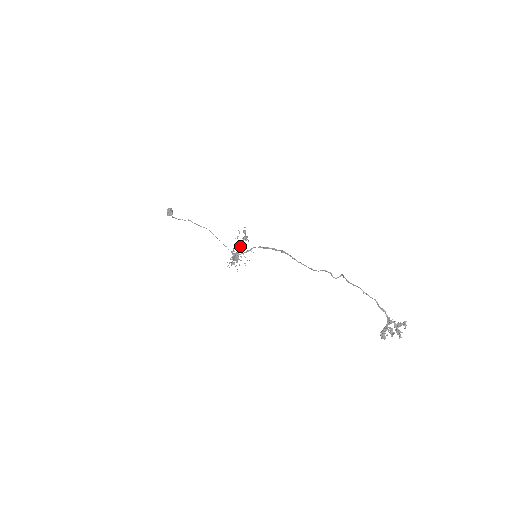
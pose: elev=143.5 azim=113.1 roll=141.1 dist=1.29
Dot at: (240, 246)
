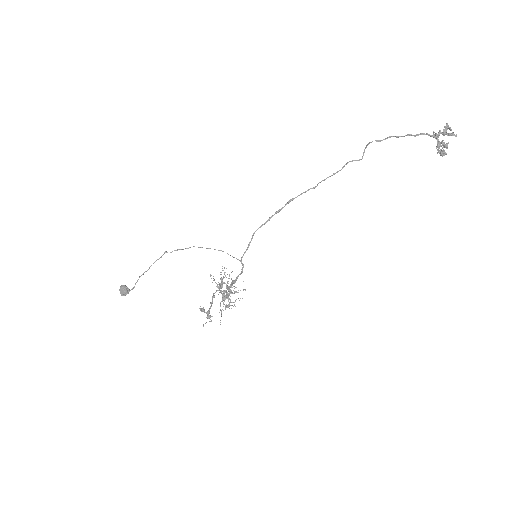
Dot at: (224, 282)
